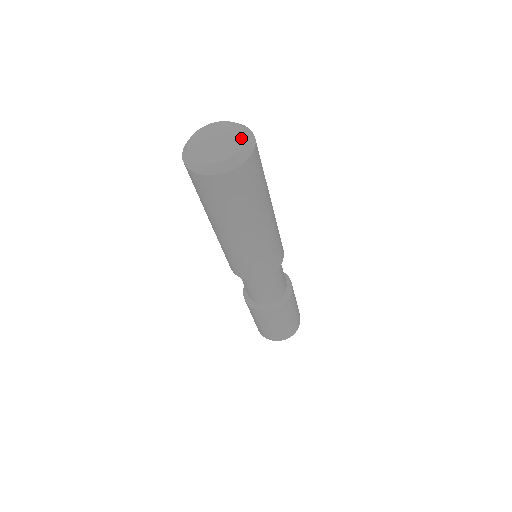
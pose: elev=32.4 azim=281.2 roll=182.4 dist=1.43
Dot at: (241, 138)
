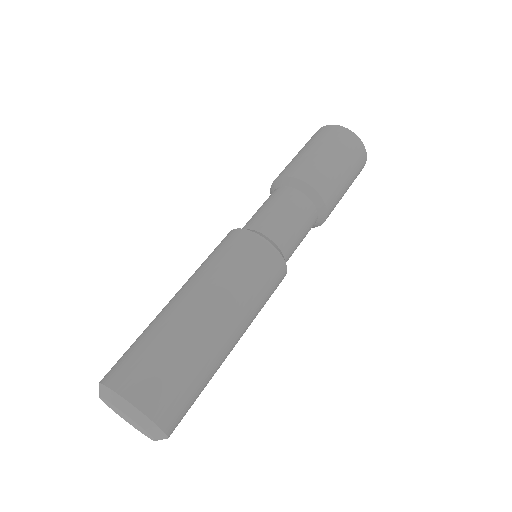
Dot at: occluded
